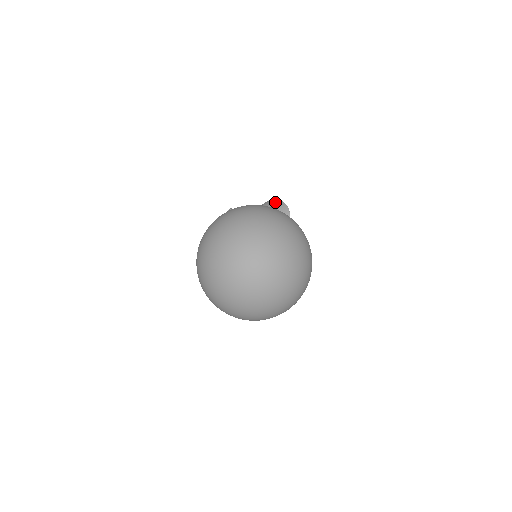
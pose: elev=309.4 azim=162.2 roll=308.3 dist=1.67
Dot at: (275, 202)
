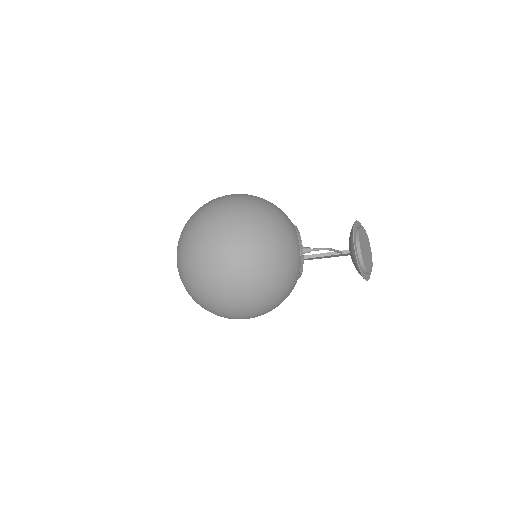
Dot at: occluded
